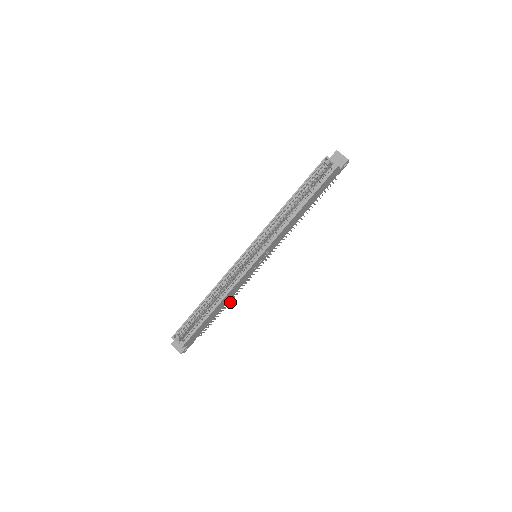
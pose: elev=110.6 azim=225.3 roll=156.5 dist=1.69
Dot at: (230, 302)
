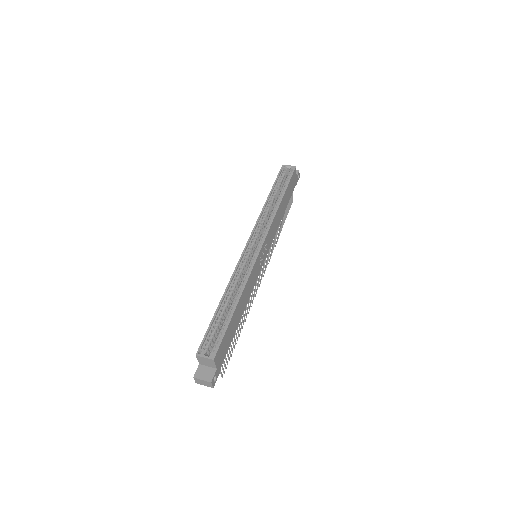
Dot at: (242, 328)
